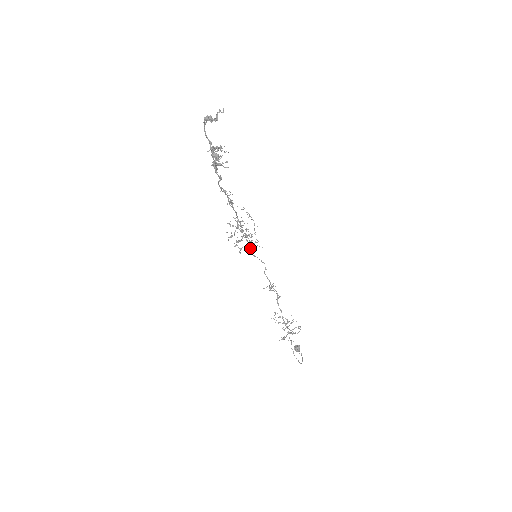
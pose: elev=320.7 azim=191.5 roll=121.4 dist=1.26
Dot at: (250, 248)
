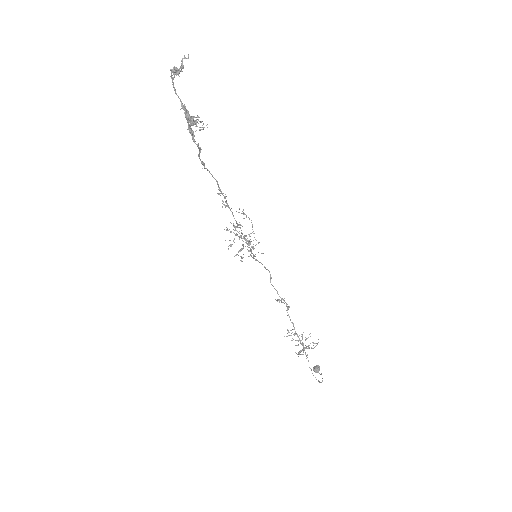
Dot at: (250, 251)
